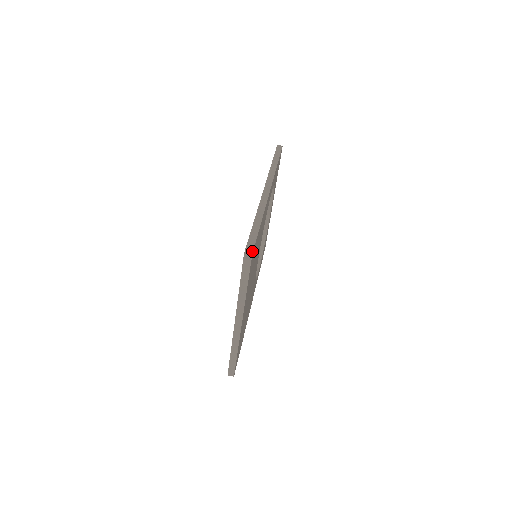
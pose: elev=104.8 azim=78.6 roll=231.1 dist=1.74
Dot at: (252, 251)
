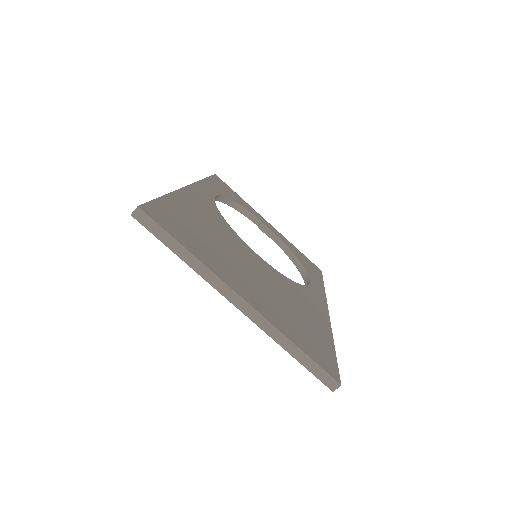
Dot at: (139, 206)
